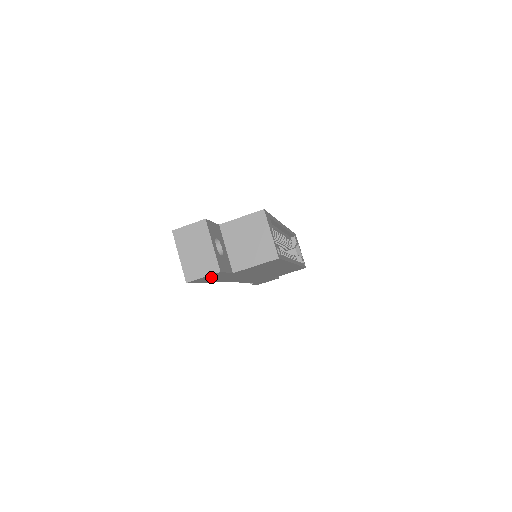
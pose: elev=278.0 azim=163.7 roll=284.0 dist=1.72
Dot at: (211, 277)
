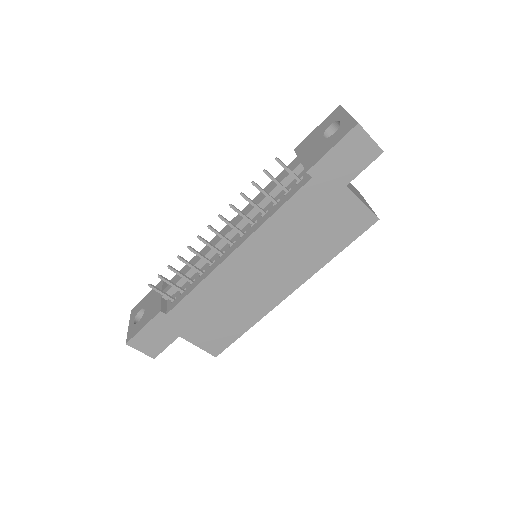
Dot at: (353, 156)
